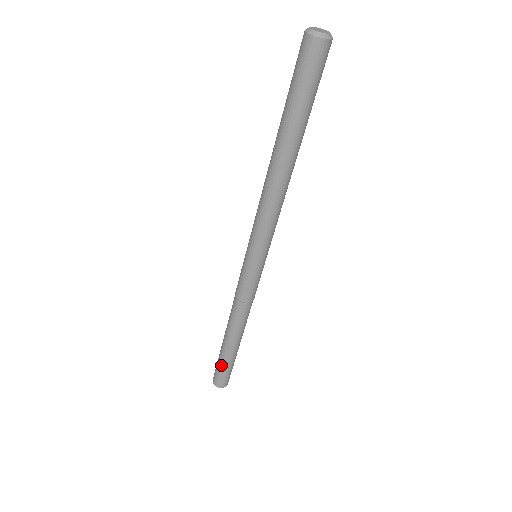
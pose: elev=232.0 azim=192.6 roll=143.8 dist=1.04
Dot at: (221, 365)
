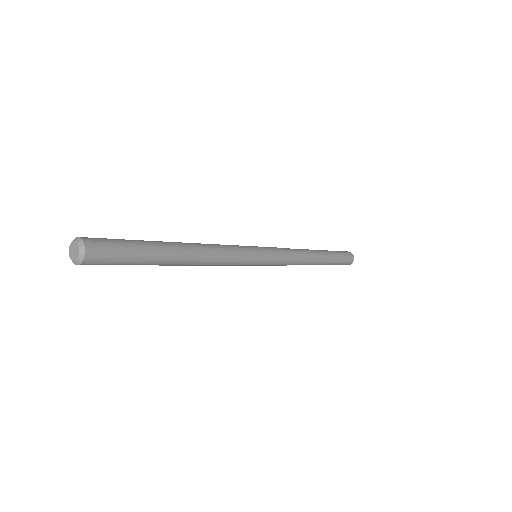
Dot at: occluded
